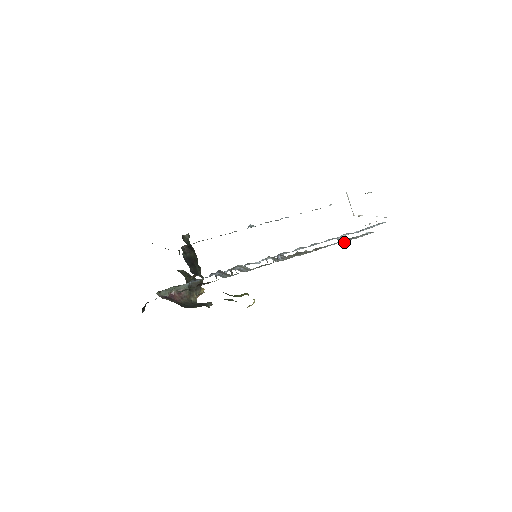
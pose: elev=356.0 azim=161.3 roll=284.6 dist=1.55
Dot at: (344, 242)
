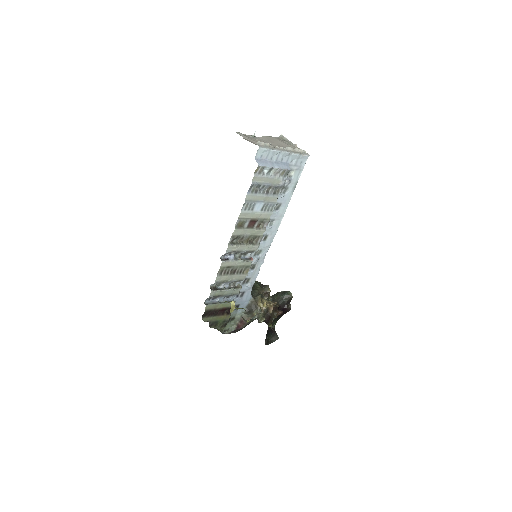
Dot at: (281, 186)
